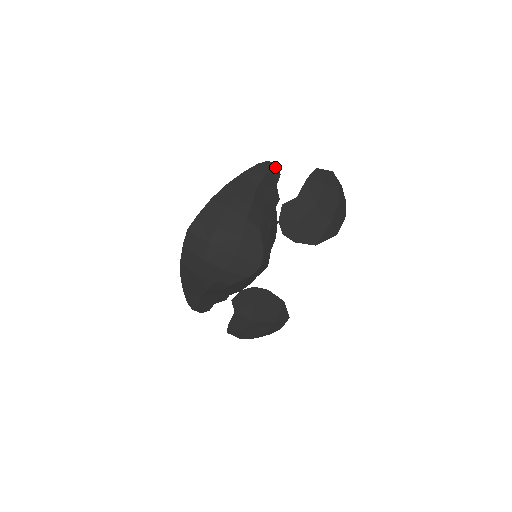
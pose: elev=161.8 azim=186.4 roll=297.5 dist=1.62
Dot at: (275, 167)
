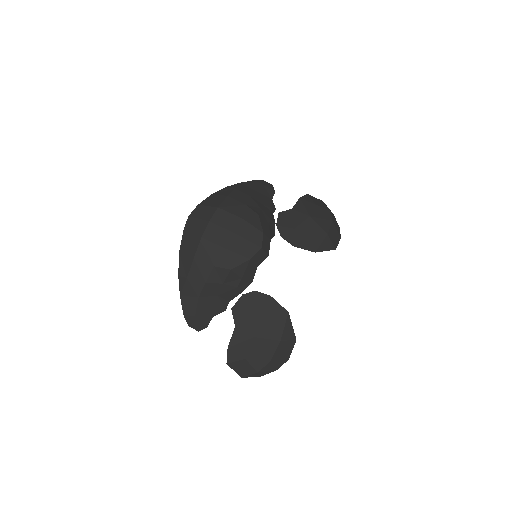
Dot at: (270, 185)
